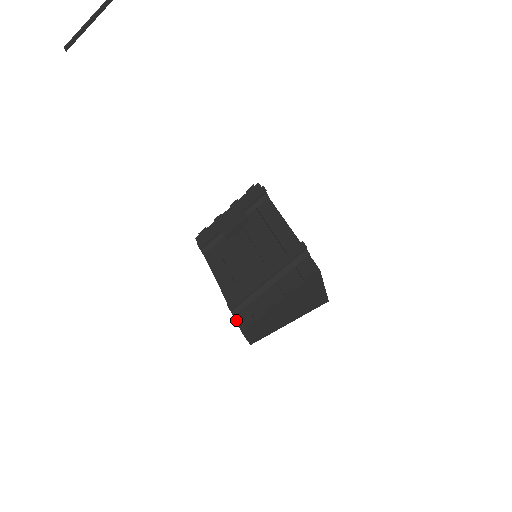
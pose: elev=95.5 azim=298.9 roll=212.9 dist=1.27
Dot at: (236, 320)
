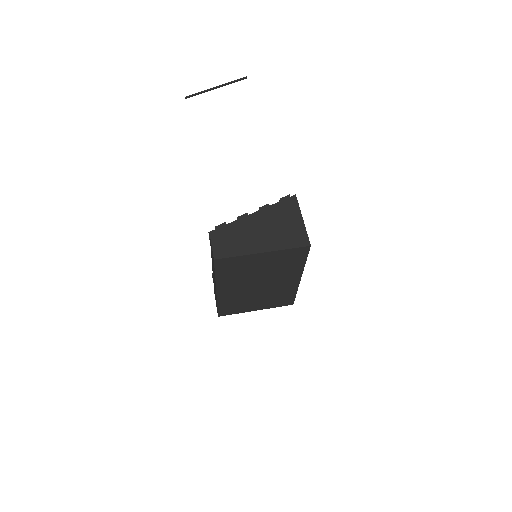
Dot at: occluded
